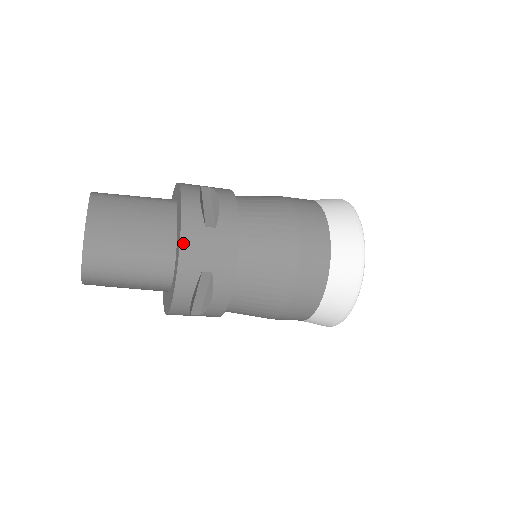
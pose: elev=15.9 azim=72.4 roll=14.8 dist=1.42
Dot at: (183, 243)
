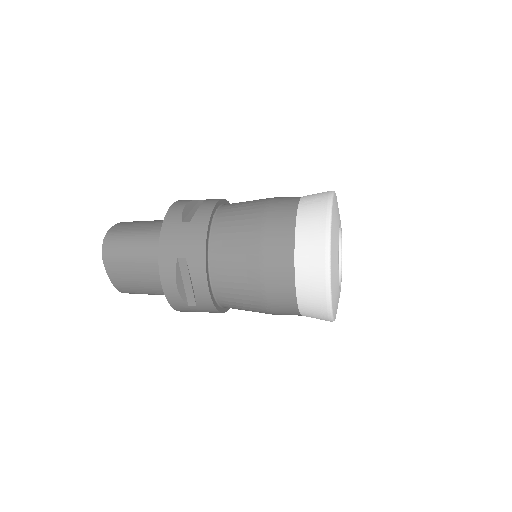
Dot at: (178, 310)
